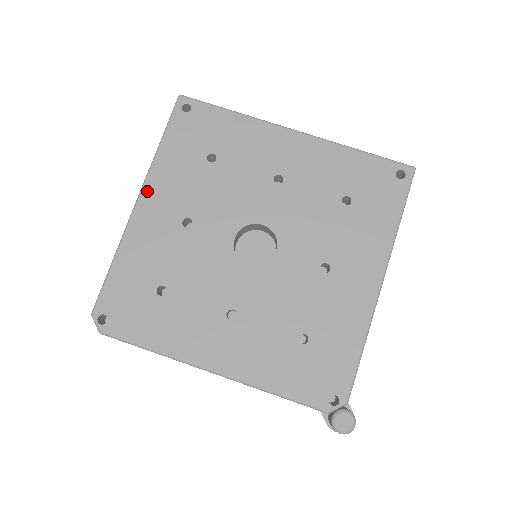
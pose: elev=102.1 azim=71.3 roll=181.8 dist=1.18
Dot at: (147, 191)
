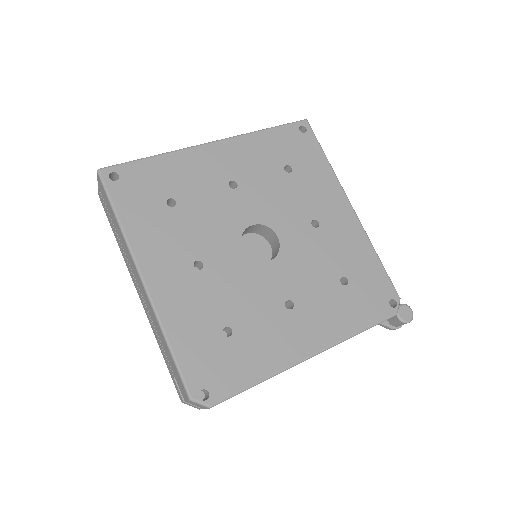
Dot at: (144, 265)
